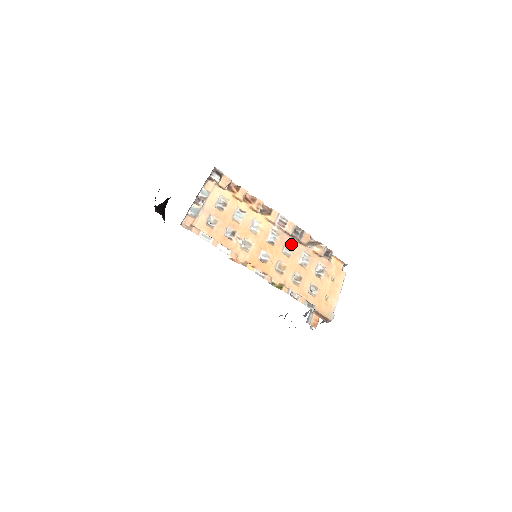
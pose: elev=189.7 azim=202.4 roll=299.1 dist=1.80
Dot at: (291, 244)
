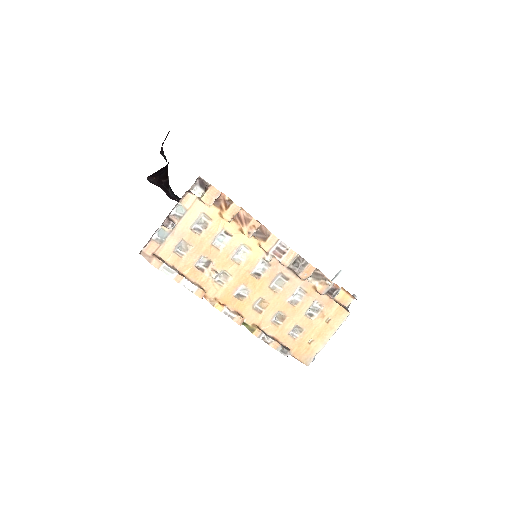
Dot at: (285, 277)
